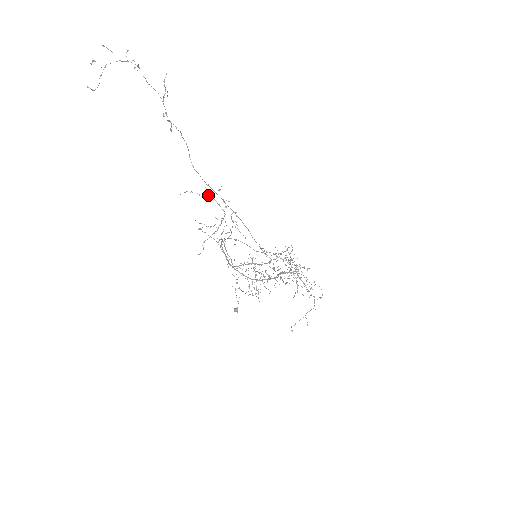
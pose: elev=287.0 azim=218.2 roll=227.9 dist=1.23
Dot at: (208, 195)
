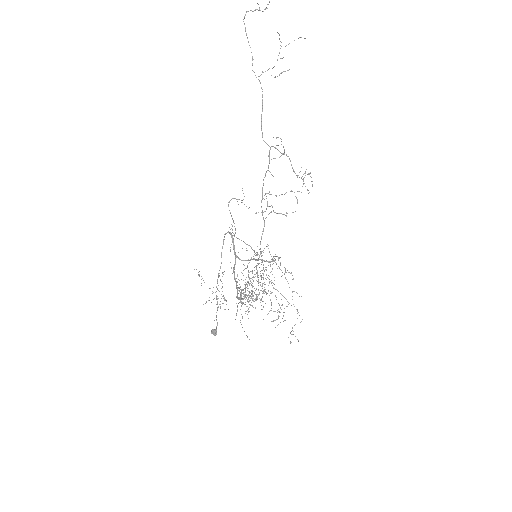
Dot at: (284, 153)
